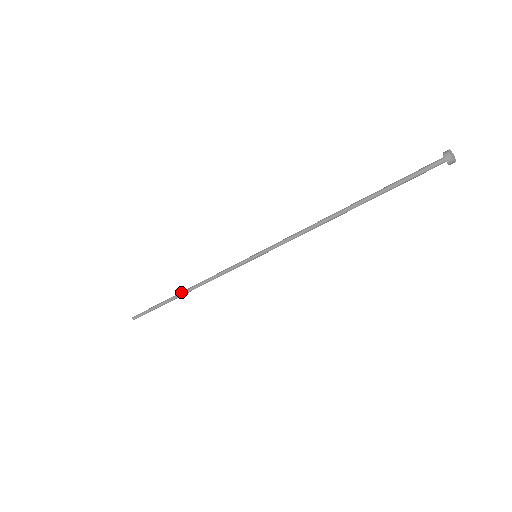
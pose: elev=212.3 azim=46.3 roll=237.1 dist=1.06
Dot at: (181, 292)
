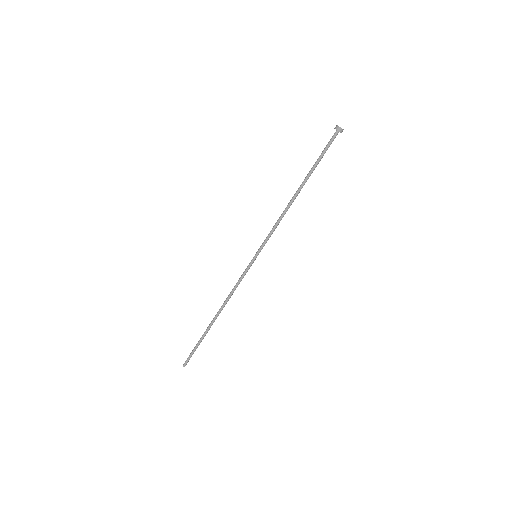
Dot at: (214, 318)
